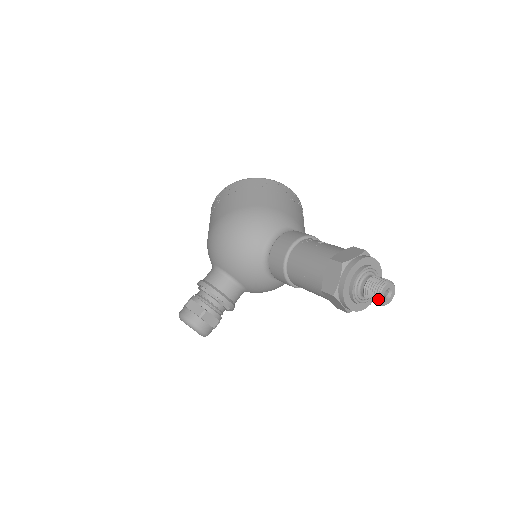
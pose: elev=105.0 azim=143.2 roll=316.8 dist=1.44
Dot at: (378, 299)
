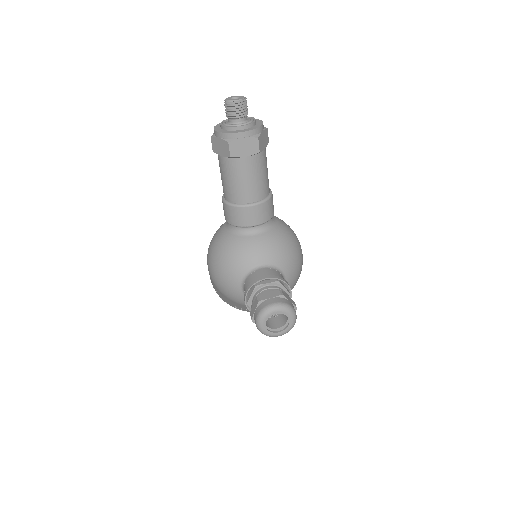
Dot at: (232, 103)
